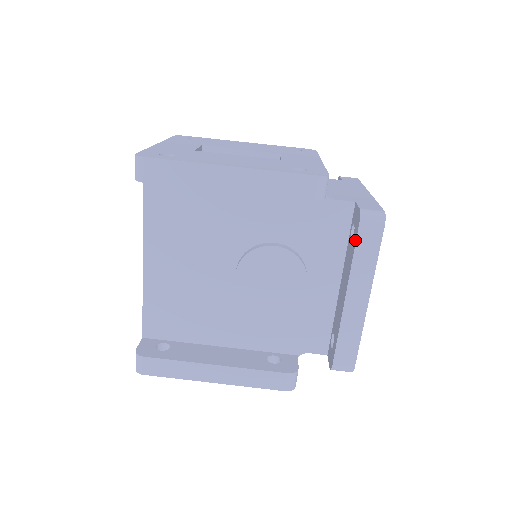
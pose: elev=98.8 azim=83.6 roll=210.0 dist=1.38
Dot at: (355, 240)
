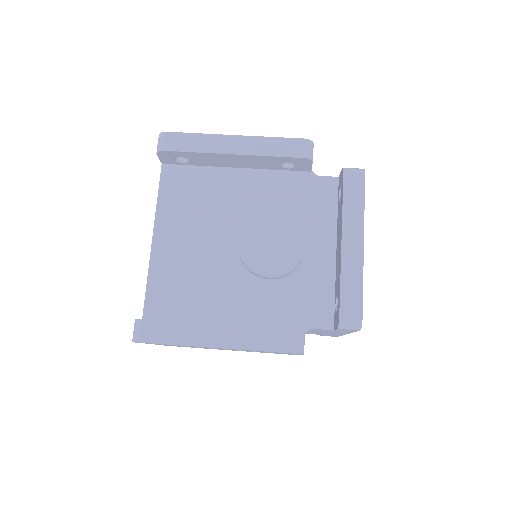
Dot at: (342, 189)
